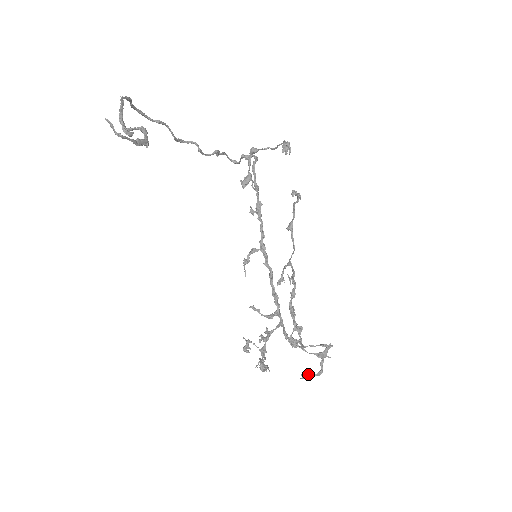
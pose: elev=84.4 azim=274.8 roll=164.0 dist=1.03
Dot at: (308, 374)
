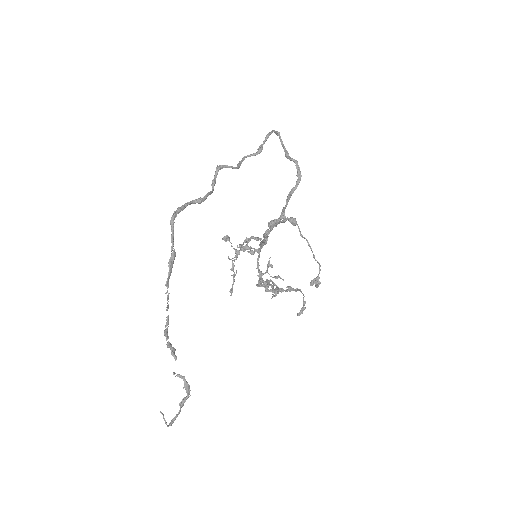
Dot at: (263, 285)
